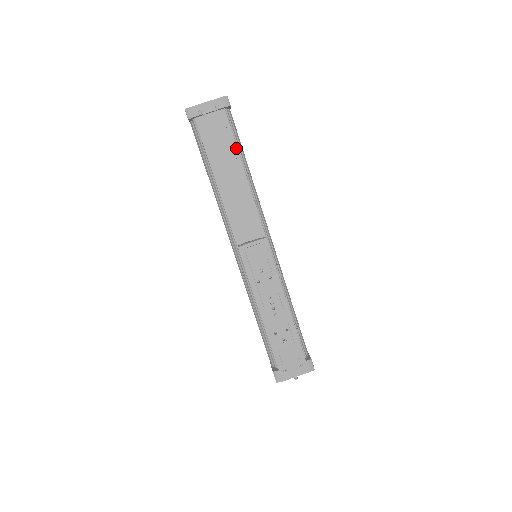
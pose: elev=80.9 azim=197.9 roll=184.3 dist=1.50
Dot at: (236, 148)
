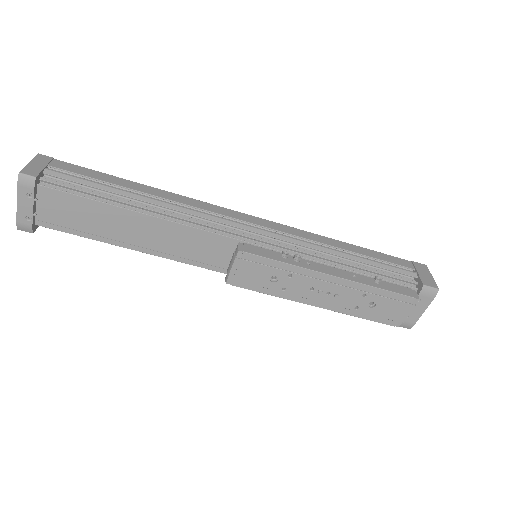
Dot at: (101, 204)
